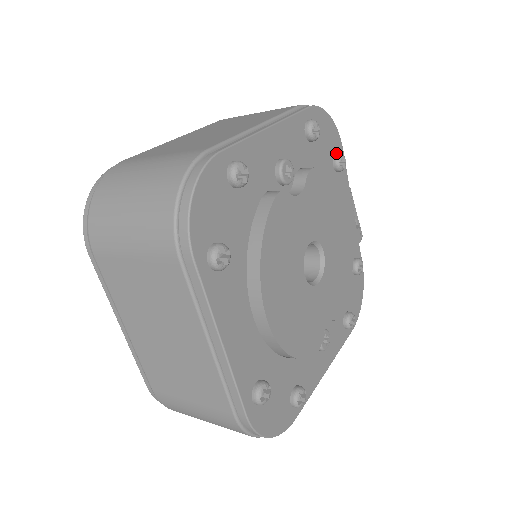
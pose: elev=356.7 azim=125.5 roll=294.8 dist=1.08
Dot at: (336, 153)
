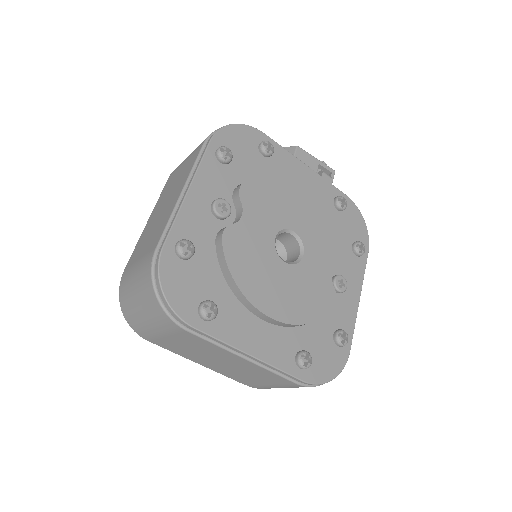
Dot at: (259, 145)
